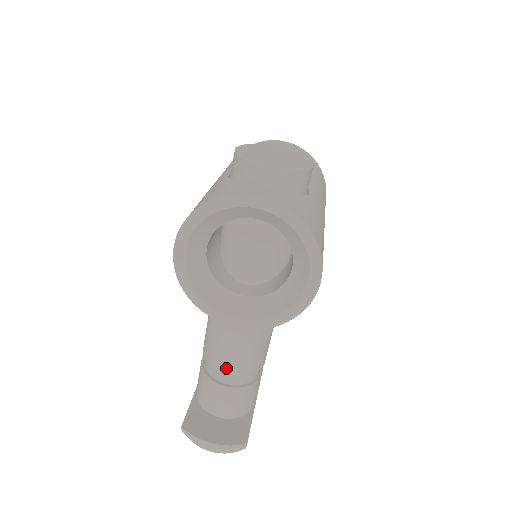
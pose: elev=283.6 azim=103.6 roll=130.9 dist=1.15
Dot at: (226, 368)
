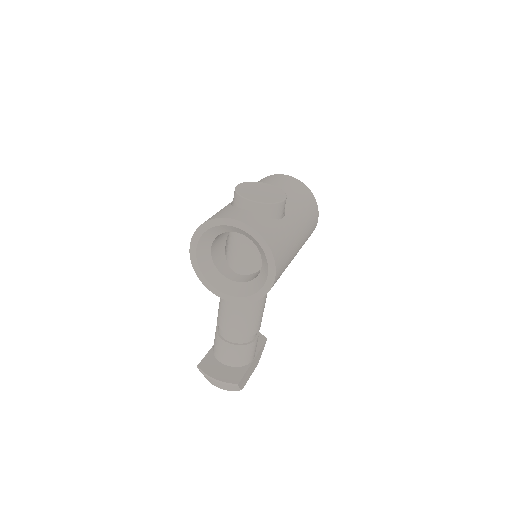
Dot at: (228, 330)
